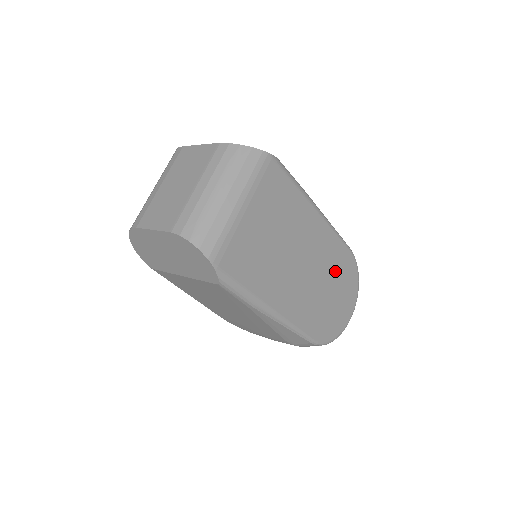
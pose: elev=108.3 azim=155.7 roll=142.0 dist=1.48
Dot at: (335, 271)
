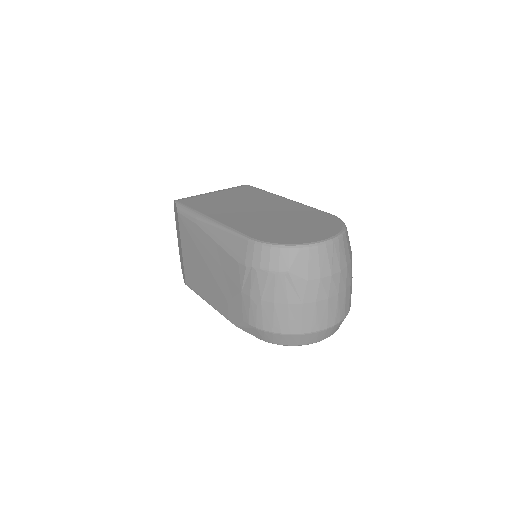
Dot at: (301, 218)
